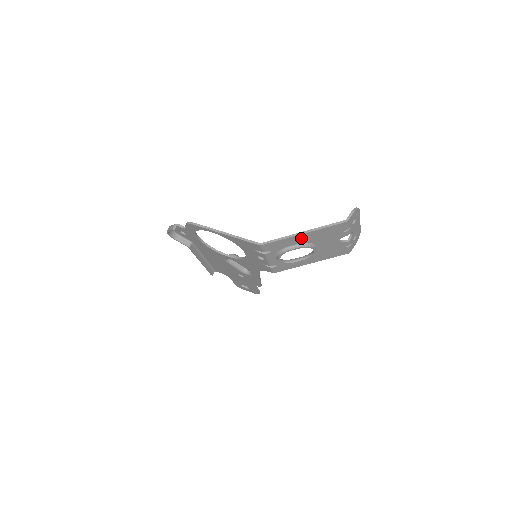
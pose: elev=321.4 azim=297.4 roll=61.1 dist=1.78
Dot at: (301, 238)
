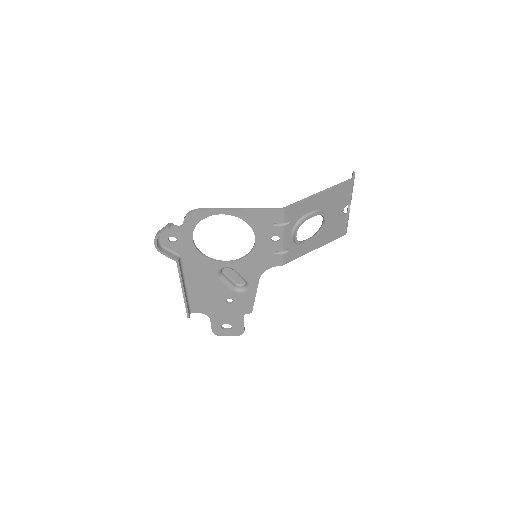
Dot at: (317, 201)
